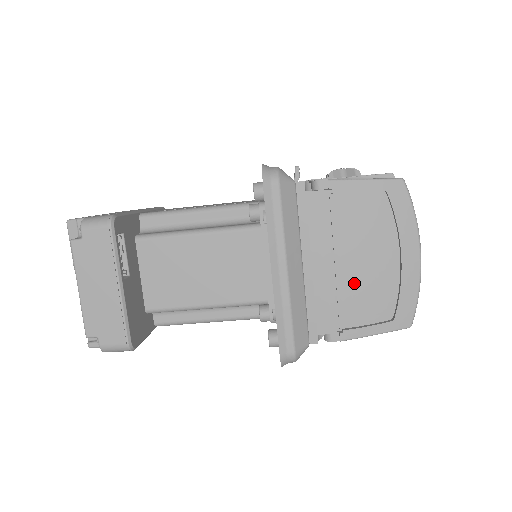
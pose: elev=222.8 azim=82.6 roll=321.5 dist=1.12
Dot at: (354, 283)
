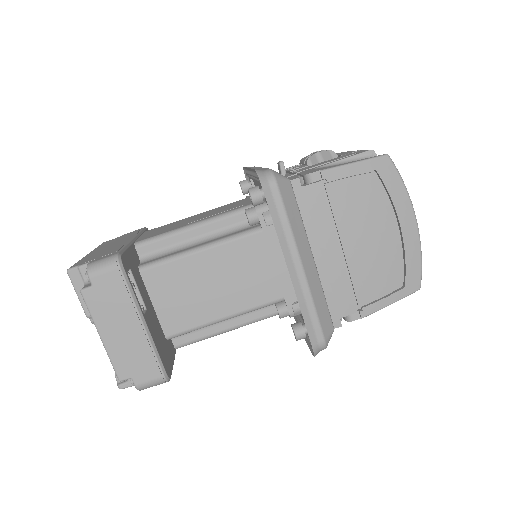
Dot at: (364, 262)
